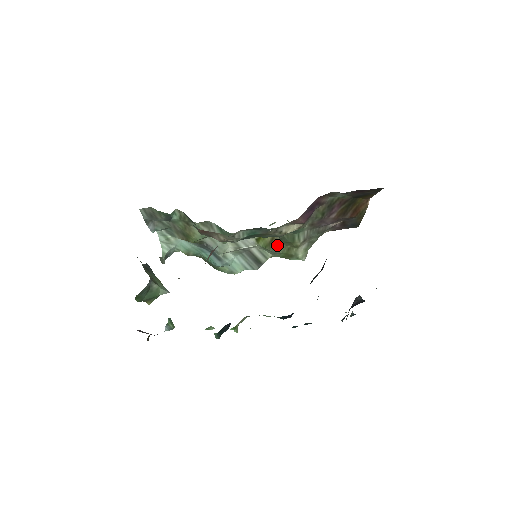
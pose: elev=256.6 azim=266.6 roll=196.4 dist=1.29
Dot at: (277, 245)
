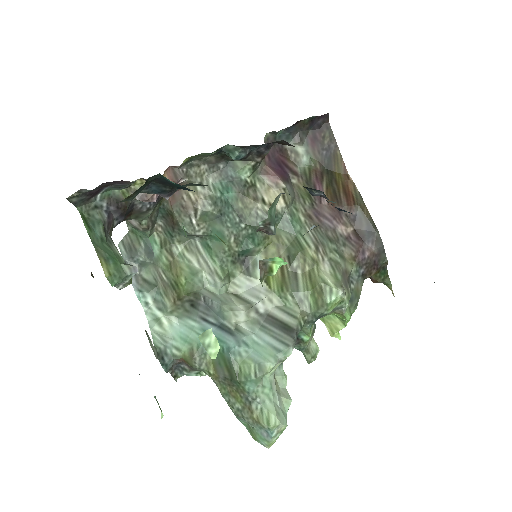
Dot at: (293, 277)
